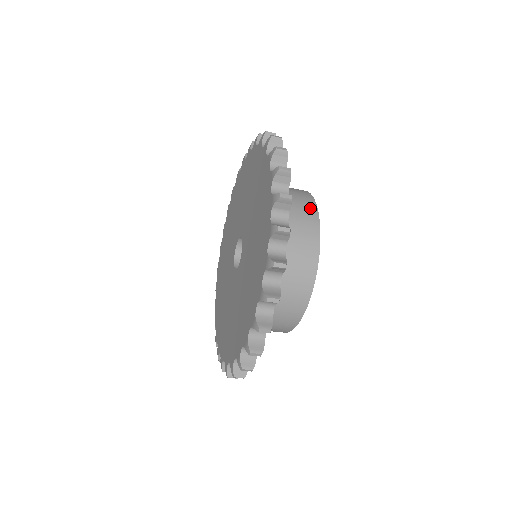
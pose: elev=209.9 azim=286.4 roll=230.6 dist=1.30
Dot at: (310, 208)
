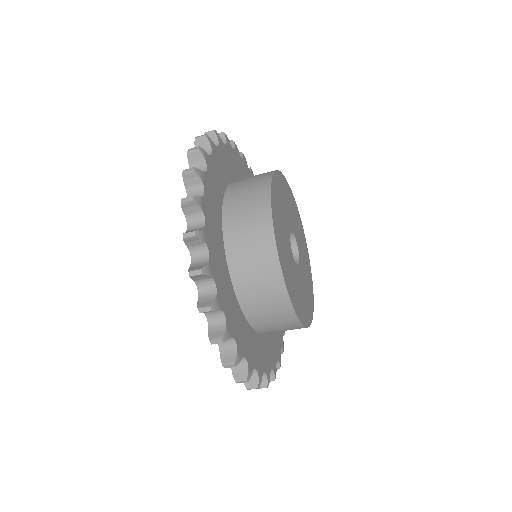
Dot at: (263, 180)
